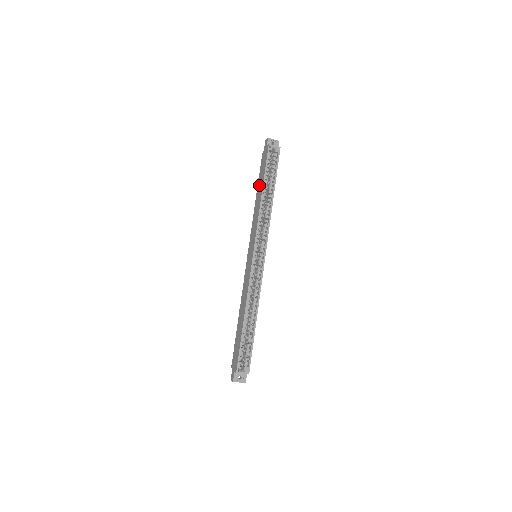
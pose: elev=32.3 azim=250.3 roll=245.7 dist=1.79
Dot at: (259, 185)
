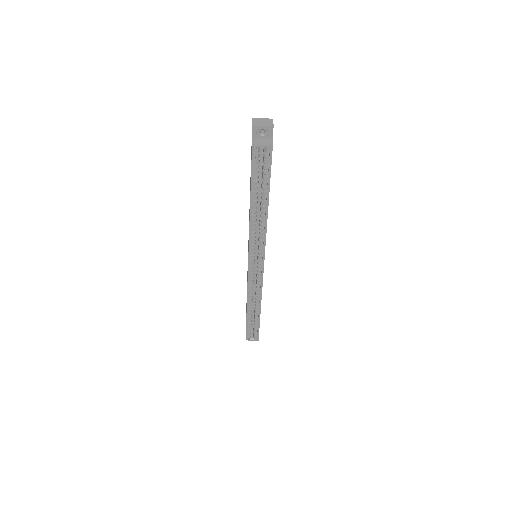
Dot at: (250, 184)
